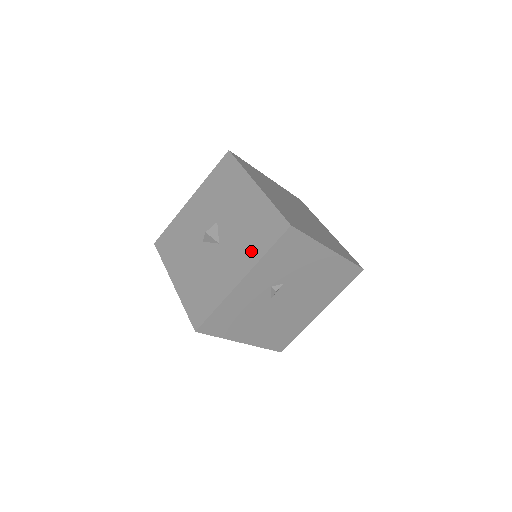
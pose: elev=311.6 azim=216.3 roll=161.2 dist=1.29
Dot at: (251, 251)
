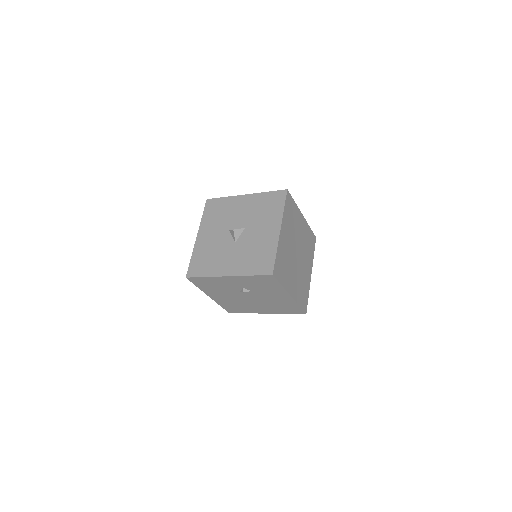
Dot at: (245, 266)
